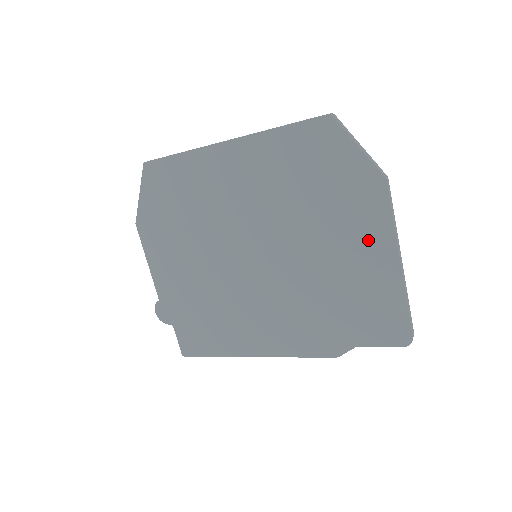
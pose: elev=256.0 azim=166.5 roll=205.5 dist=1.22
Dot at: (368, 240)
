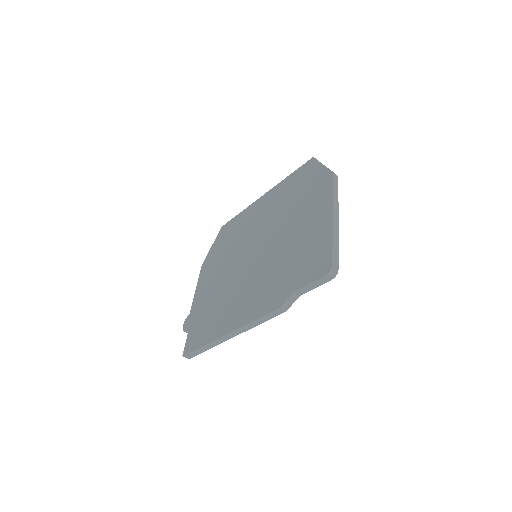
Dot at: (317, 210)
